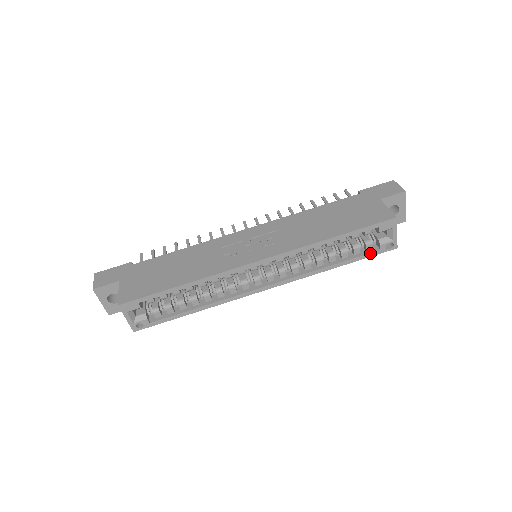
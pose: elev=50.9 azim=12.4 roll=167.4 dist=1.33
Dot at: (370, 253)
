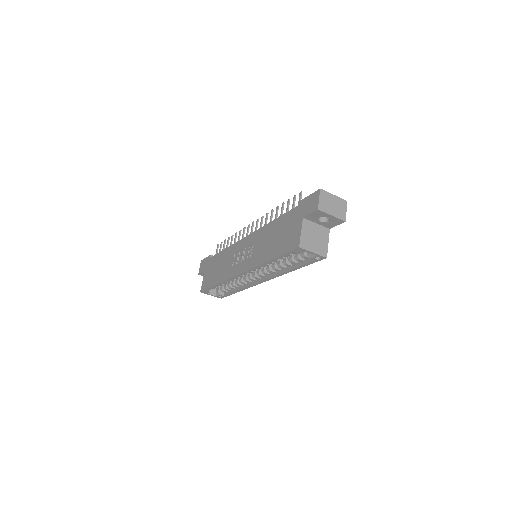
Dot at: (308, 262)
